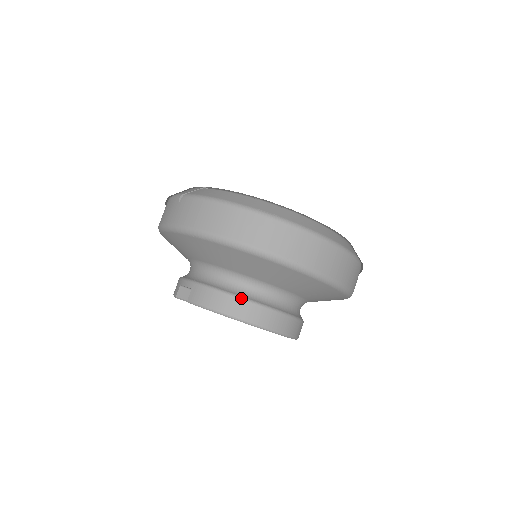
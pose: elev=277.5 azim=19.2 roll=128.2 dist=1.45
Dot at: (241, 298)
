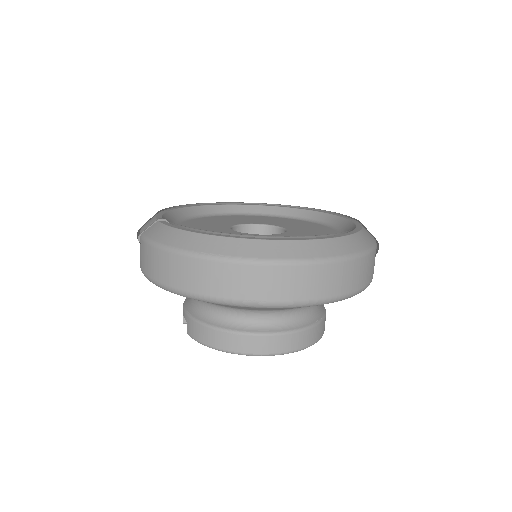
Dot at: (227, 331)
